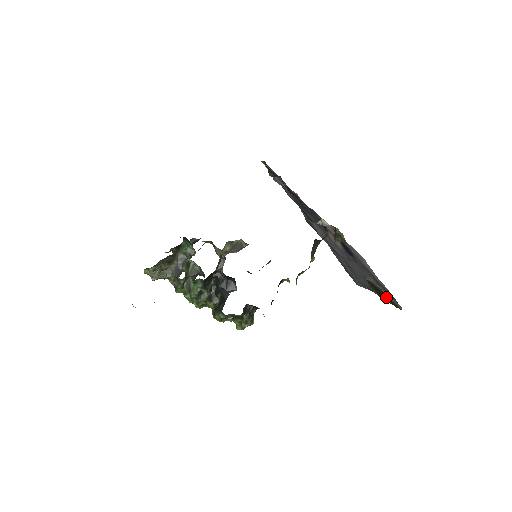
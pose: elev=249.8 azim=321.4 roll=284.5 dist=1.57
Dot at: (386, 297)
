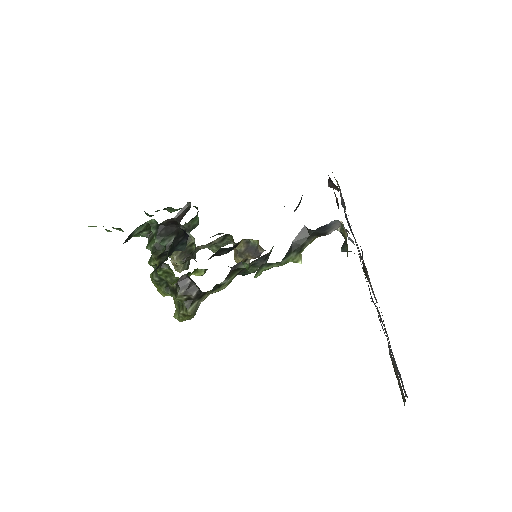
Dot at: occluded
